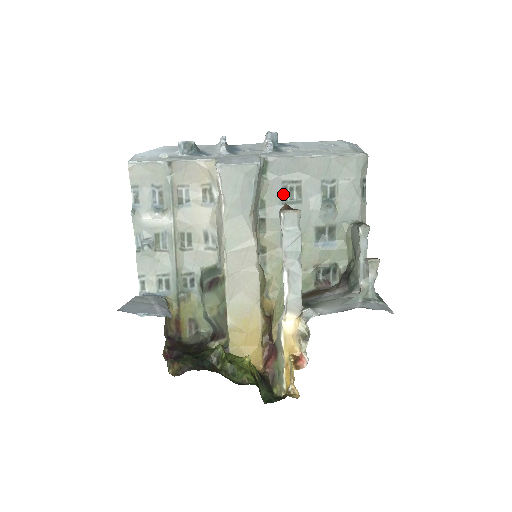
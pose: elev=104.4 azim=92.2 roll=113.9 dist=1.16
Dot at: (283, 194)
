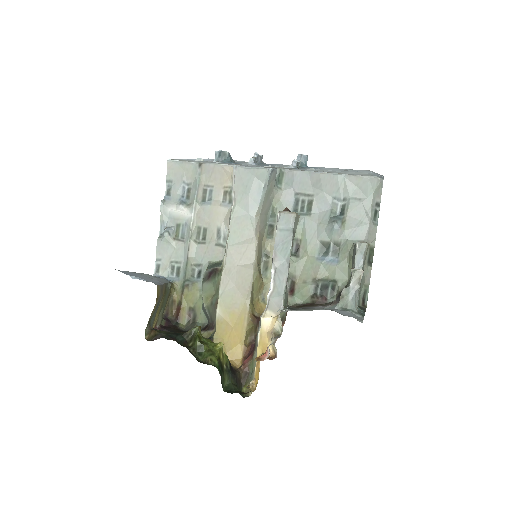
Dot at: (295, 205)
